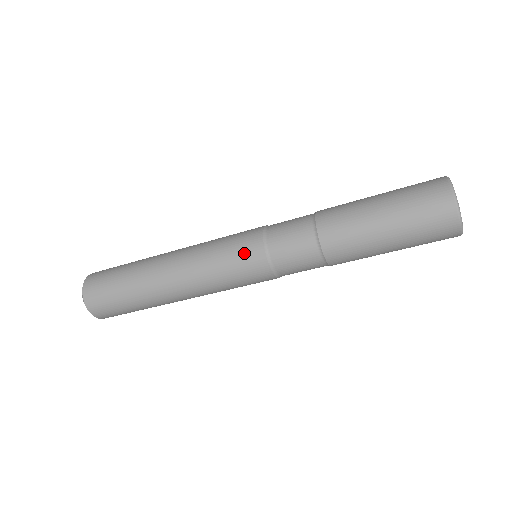
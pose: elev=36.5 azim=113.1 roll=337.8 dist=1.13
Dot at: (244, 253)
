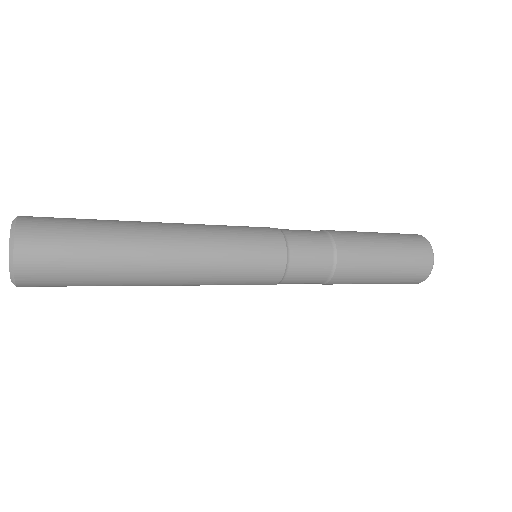
Dot at: (264, 240)
